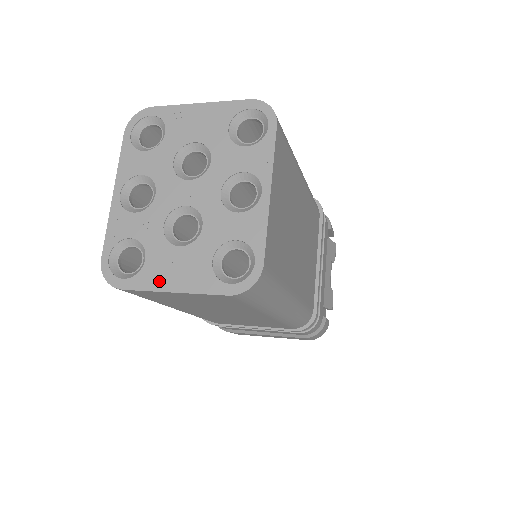
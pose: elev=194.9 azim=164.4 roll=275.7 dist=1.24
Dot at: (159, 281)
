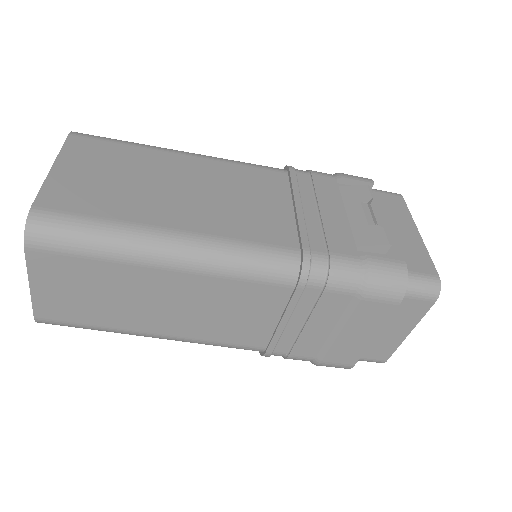
Dot at: occluded
